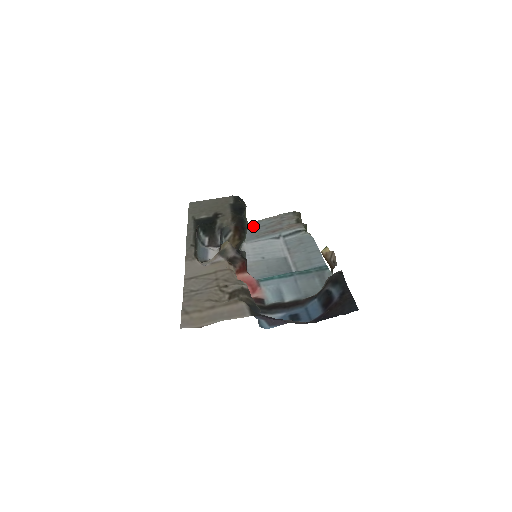
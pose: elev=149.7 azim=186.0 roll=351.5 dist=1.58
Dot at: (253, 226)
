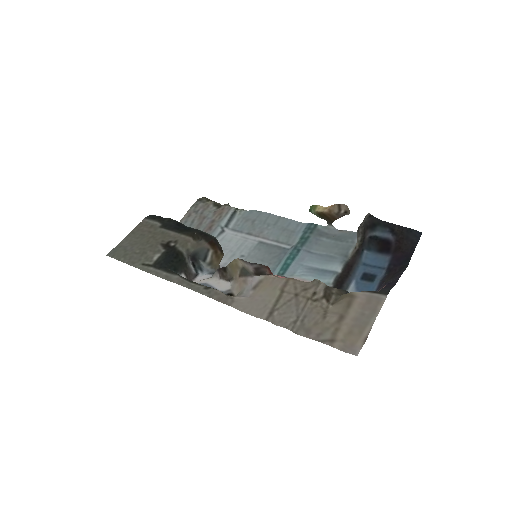
Dot at: occluded
